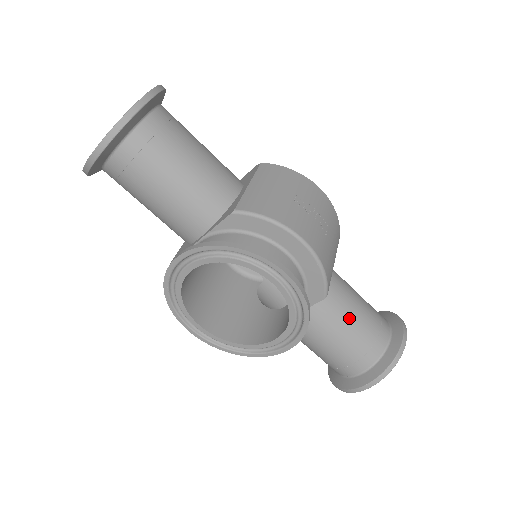
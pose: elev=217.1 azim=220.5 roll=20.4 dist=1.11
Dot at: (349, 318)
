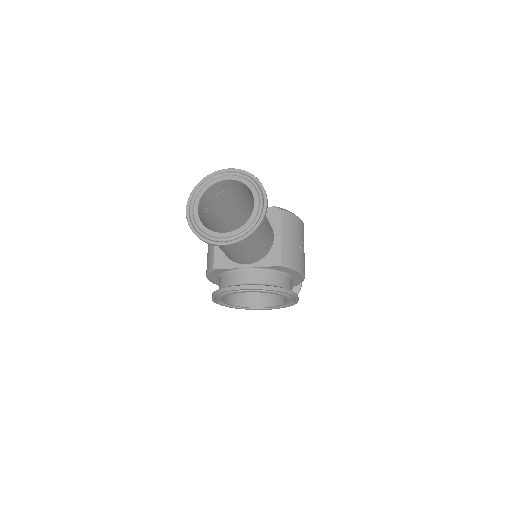
Dot at: occluded
